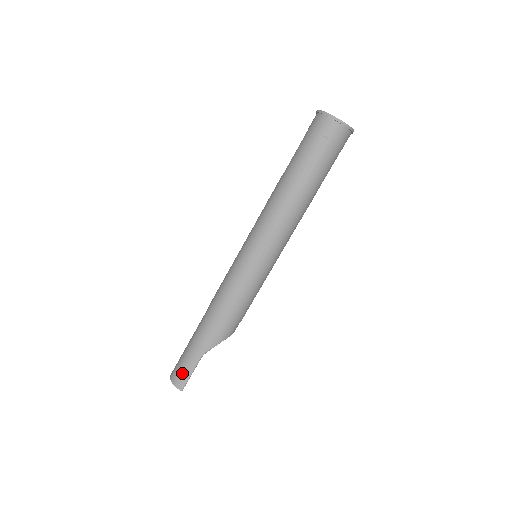
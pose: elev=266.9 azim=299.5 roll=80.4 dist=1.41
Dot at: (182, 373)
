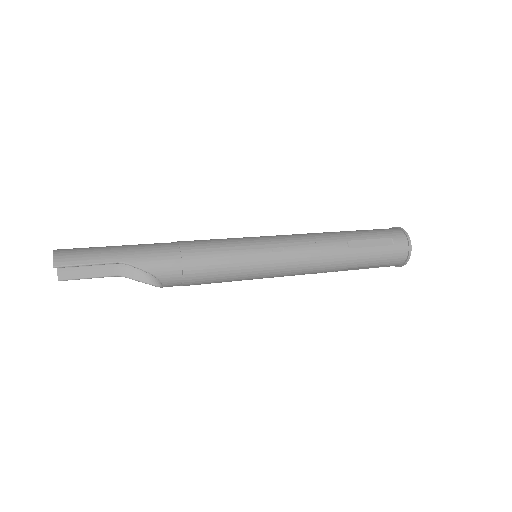
Dot at: (79, 254)
